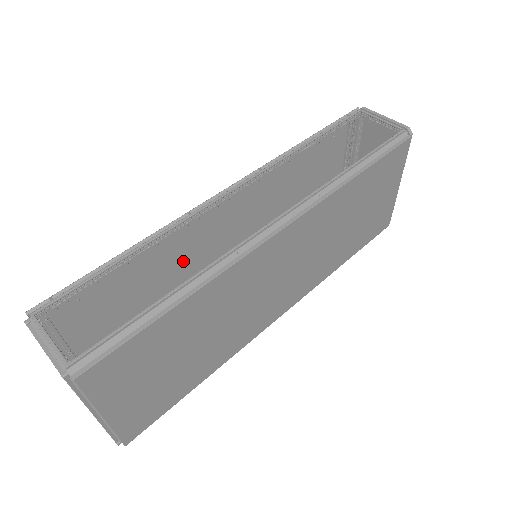
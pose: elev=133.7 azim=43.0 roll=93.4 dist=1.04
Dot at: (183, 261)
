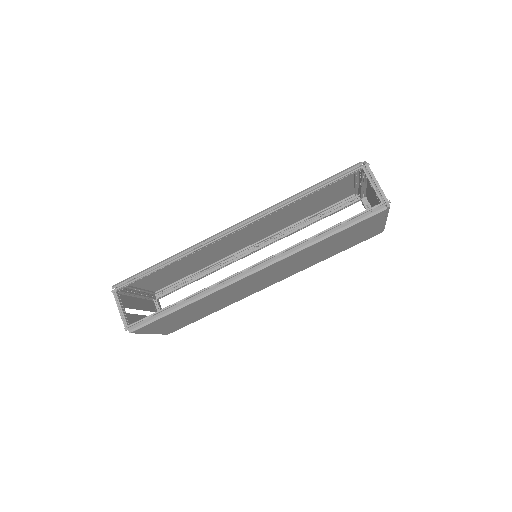
Dot at: (208, 252)
